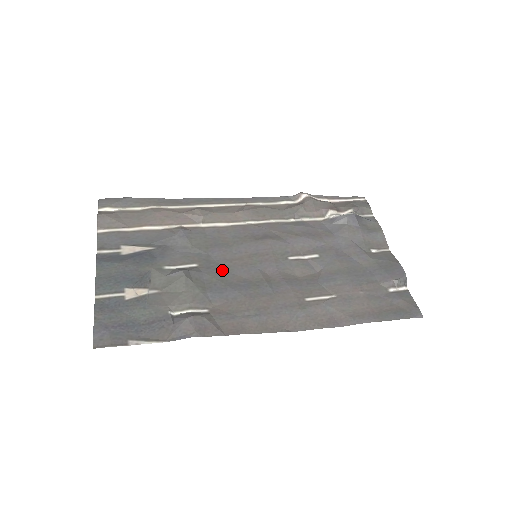
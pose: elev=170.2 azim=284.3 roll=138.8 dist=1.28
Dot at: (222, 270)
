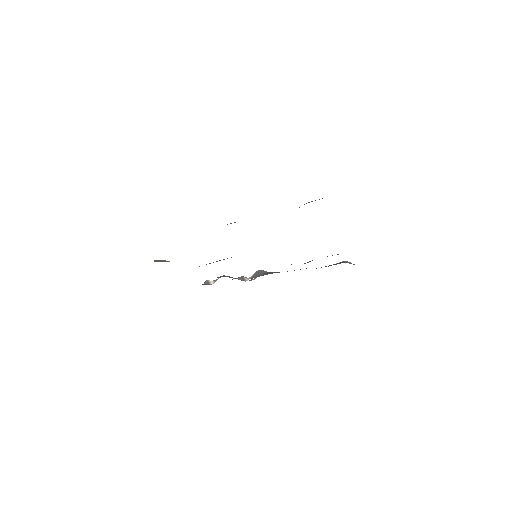
Dot at: occluded
